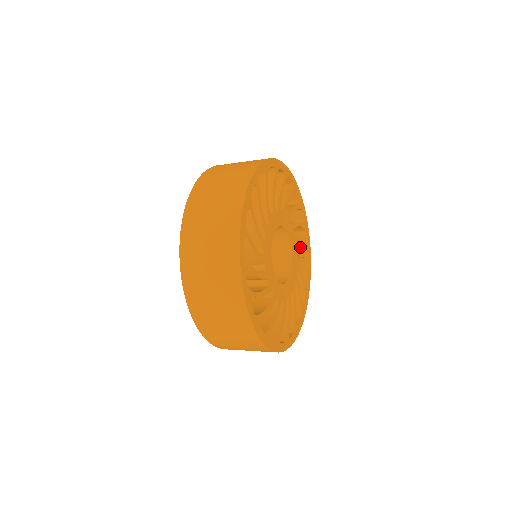
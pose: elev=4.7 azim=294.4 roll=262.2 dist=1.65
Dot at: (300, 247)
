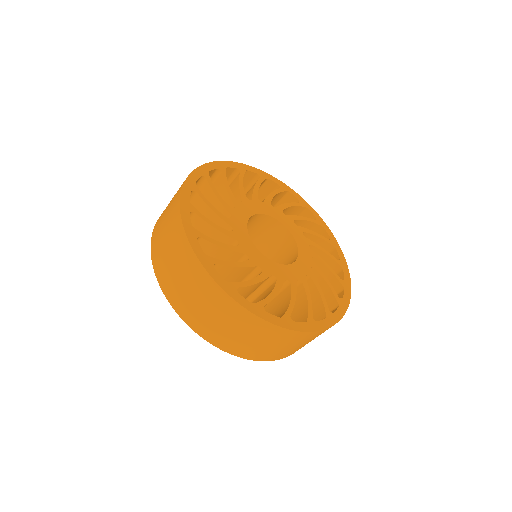
Dot at: (329, 296)
